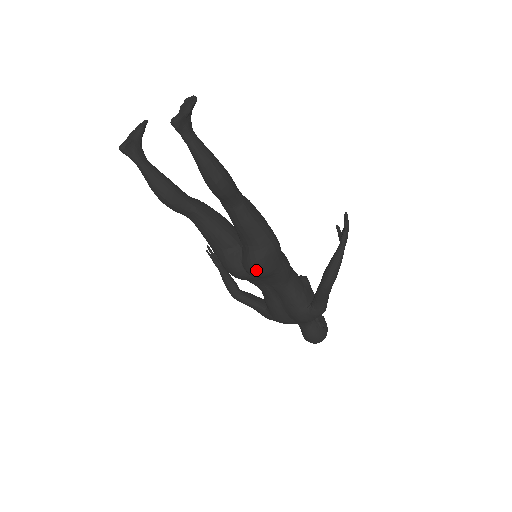
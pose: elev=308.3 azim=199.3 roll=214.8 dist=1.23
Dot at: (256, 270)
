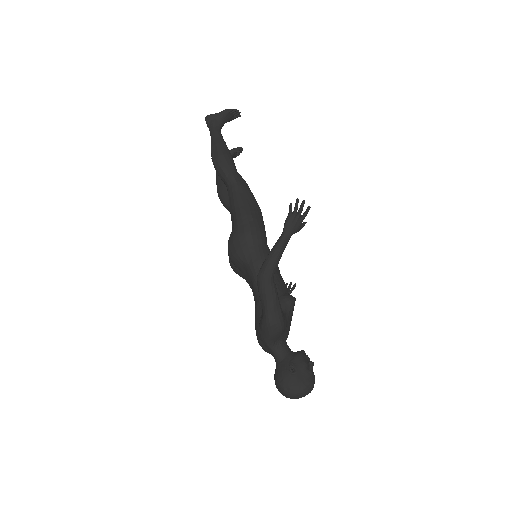
Dot at: (229, 251)
